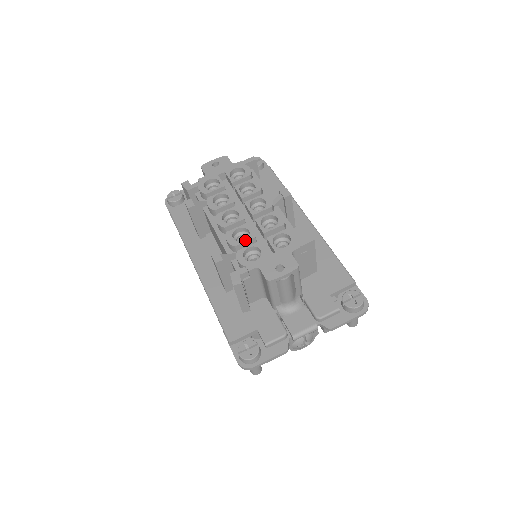
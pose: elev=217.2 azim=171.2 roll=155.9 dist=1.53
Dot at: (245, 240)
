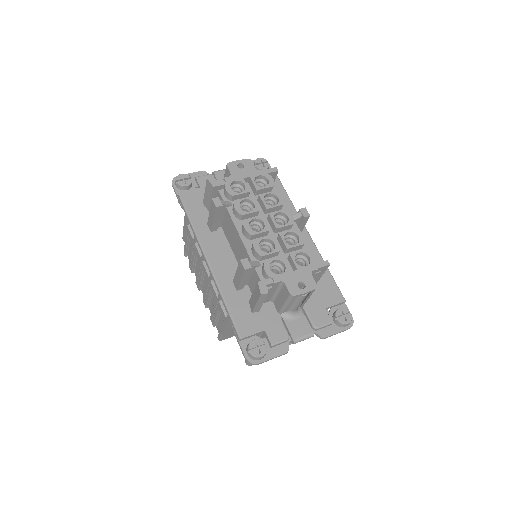
Dot at: (271, 252)
